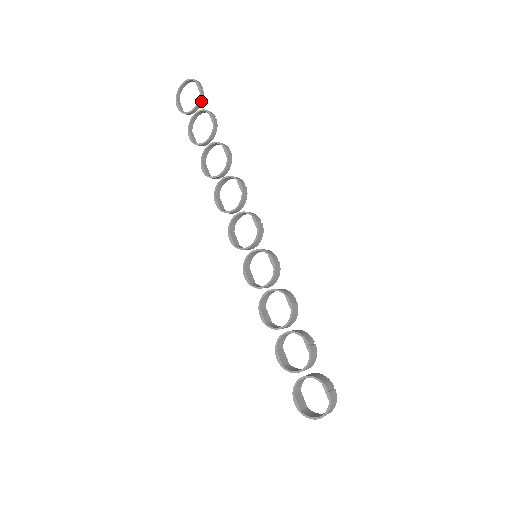
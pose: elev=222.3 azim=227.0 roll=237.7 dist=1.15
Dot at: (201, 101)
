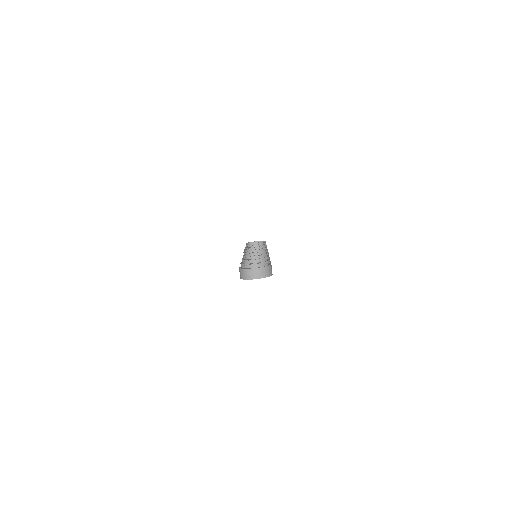
Dot at: occluded
